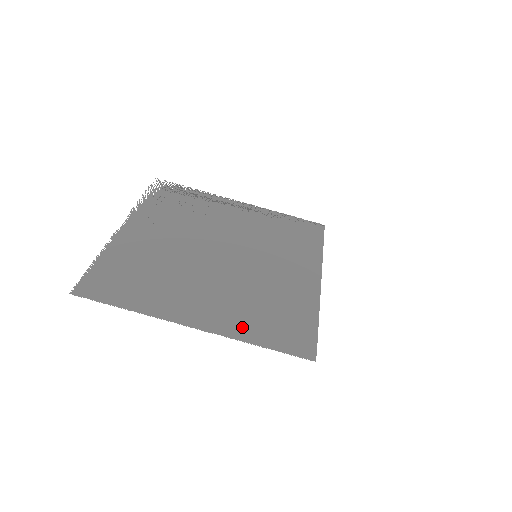
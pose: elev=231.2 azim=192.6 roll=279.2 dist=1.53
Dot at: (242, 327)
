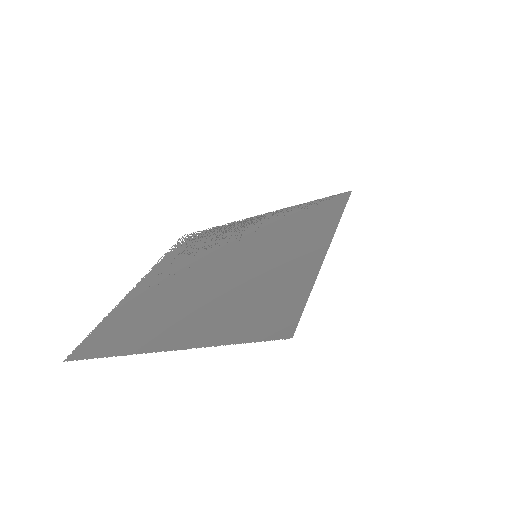
Dot at: (211, 332)
